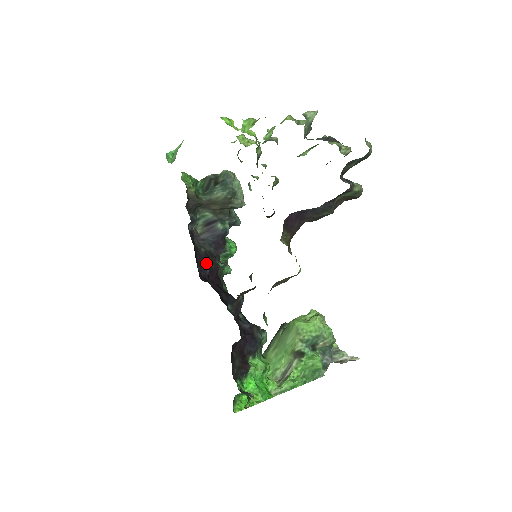
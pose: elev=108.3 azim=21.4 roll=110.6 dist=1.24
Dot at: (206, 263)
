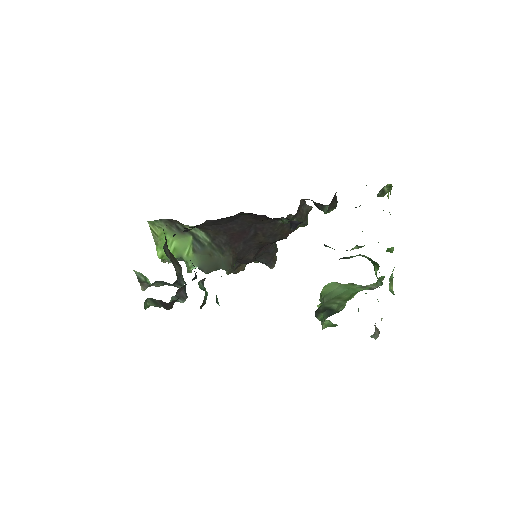
Dot at: occluded
